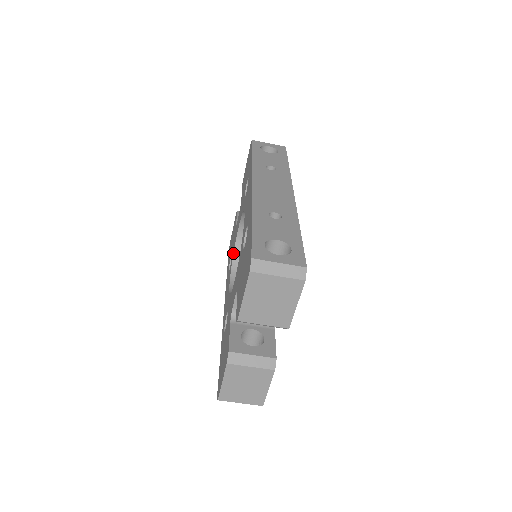
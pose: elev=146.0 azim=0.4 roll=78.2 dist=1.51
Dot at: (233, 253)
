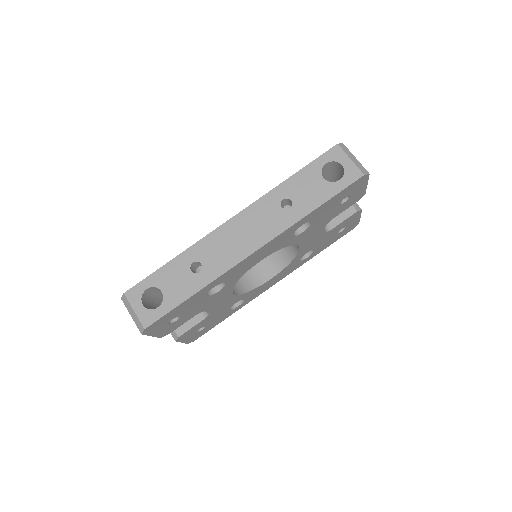
Dot at: occluded
